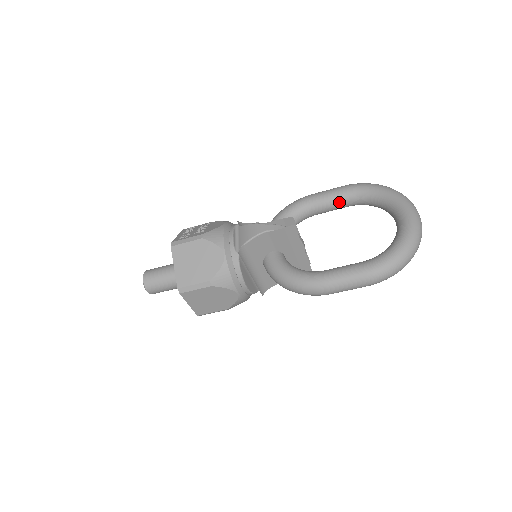
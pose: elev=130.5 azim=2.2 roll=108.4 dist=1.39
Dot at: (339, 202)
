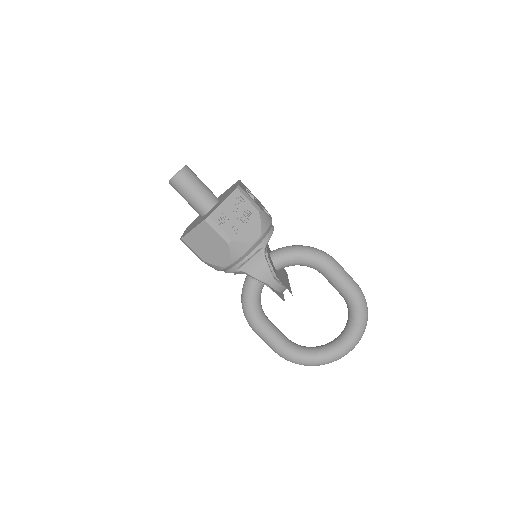
Dot at: (339, 292)
